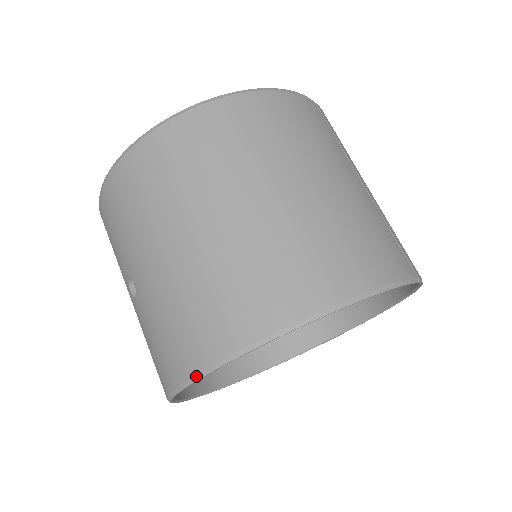
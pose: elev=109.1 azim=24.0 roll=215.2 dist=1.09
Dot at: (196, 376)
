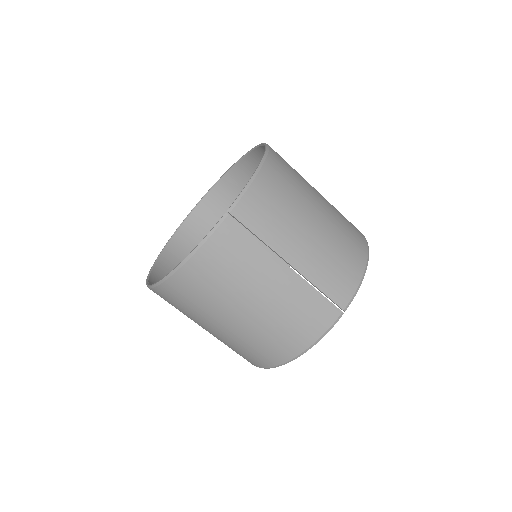
Dot at: occluded
